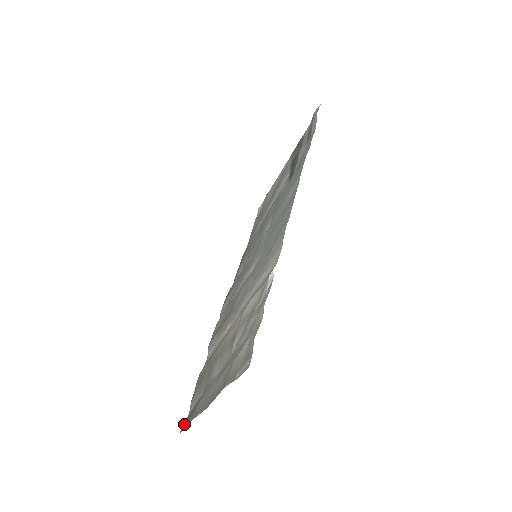
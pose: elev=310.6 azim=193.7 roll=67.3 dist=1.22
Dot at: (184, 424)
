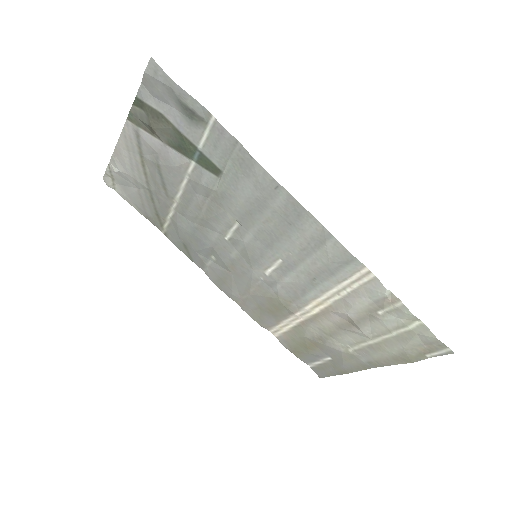
Dot at: (320, 374)
